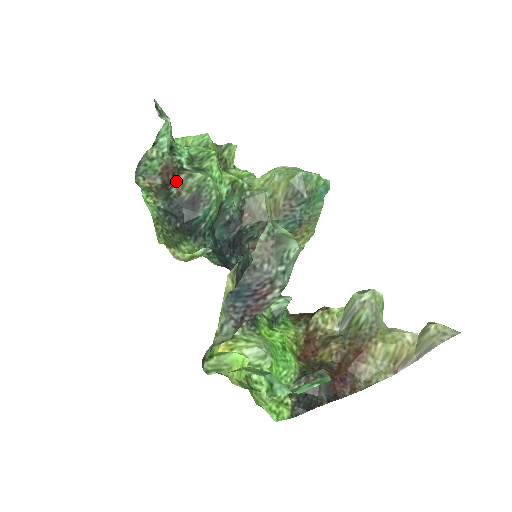
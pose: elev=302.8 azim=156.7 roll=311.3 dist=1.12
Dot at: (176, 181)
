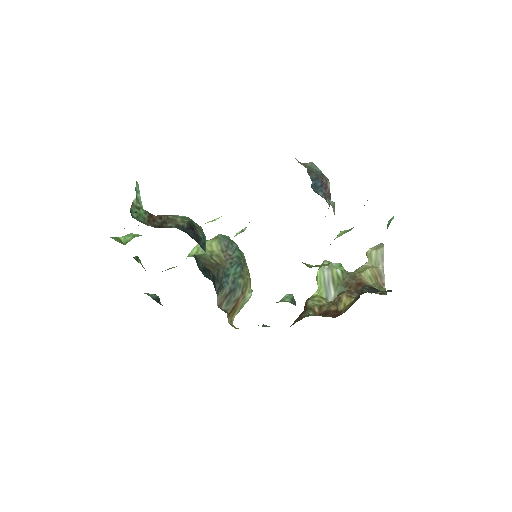
Dot at: (167, 220)
